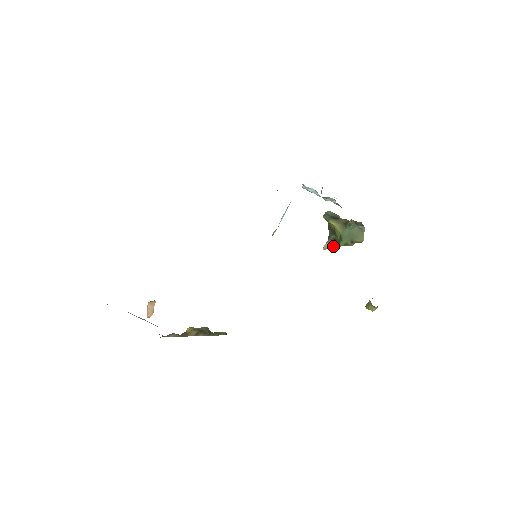
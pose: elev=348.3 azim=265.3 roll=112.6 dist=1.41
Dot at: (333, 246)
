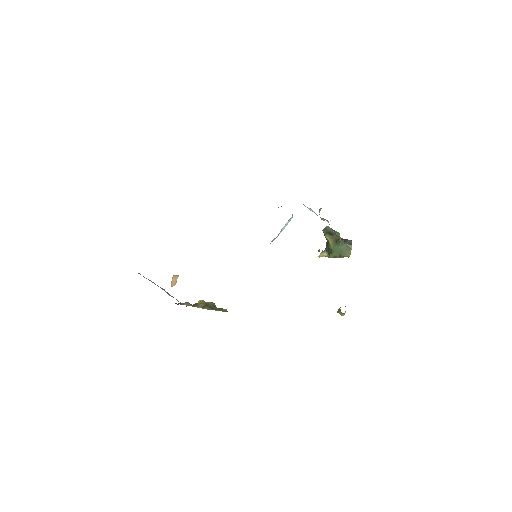
Dot at: (327, 255)
